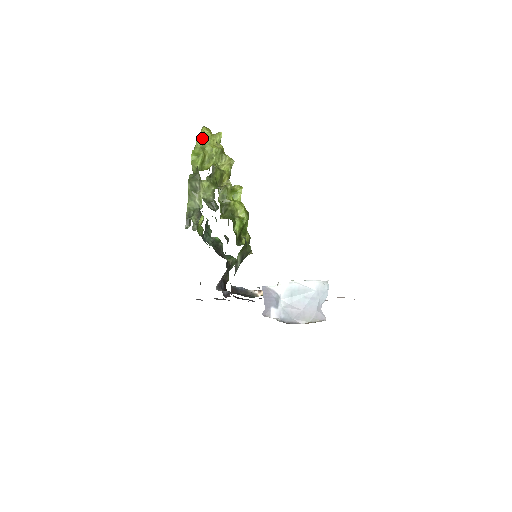
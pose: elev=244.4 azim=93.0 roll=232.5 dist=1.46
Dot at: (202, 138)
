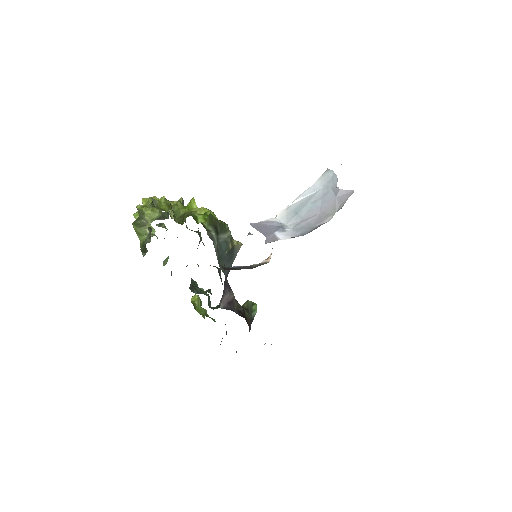
Dot at: occluded
